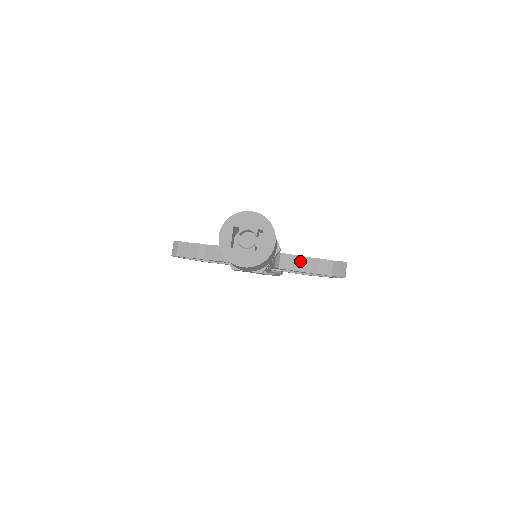
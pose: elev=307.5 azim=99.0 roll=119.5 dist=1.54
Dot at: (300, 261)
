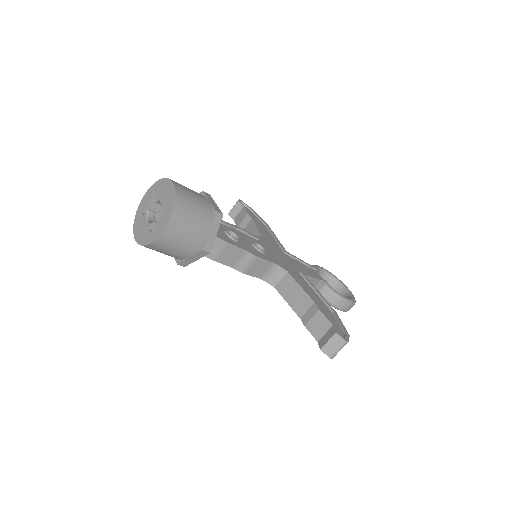
Dot at: (300, 296)
